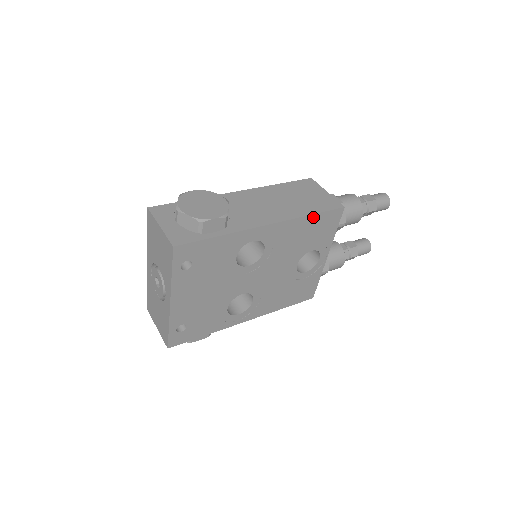
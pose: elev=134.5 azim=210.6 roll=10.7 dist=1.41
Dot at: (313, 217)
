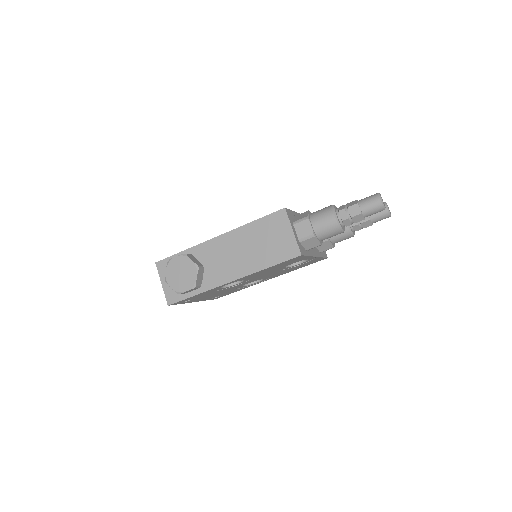
Dot at: (271, 267)
